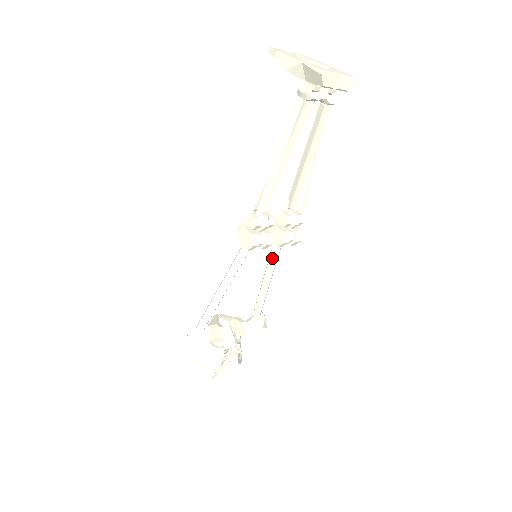
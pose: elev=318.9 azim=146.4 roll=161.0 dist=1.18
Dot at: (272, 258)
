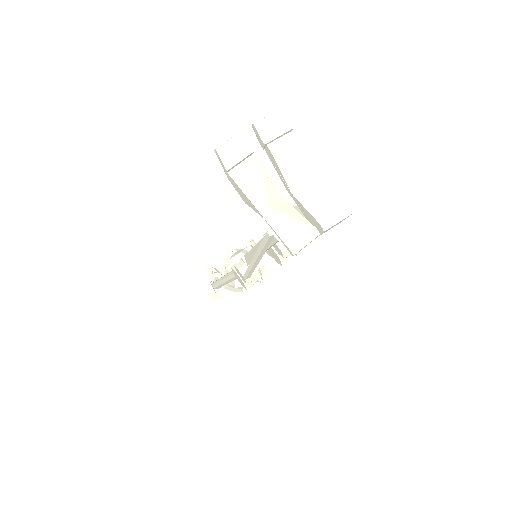
Dot at: occluded
